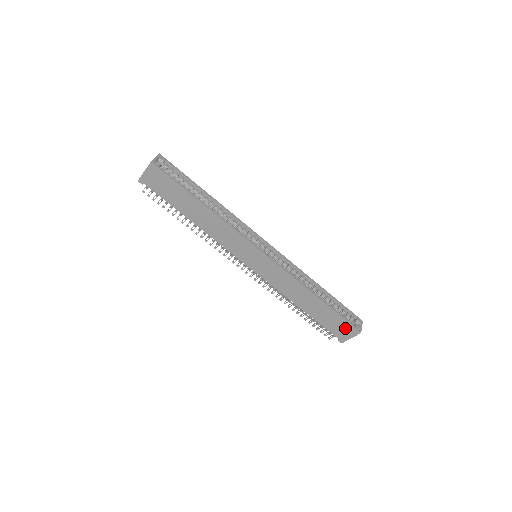
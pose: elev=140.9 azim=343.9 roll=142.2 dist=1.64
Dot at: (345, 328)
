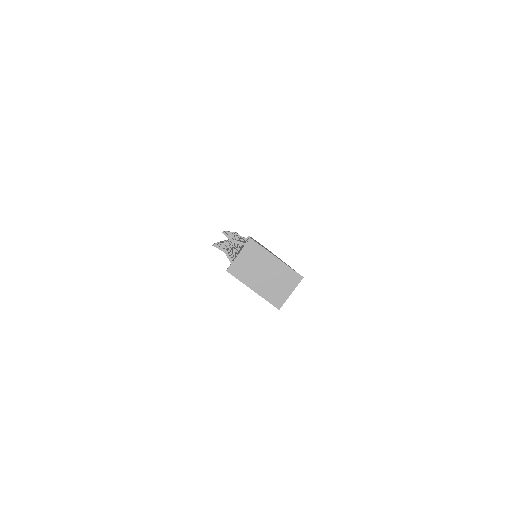
Dot at: occluded
